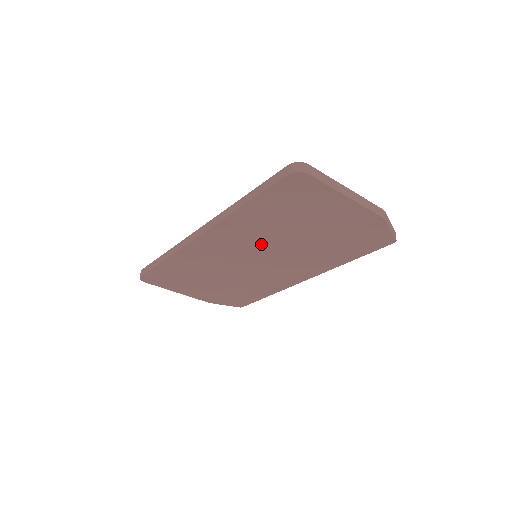
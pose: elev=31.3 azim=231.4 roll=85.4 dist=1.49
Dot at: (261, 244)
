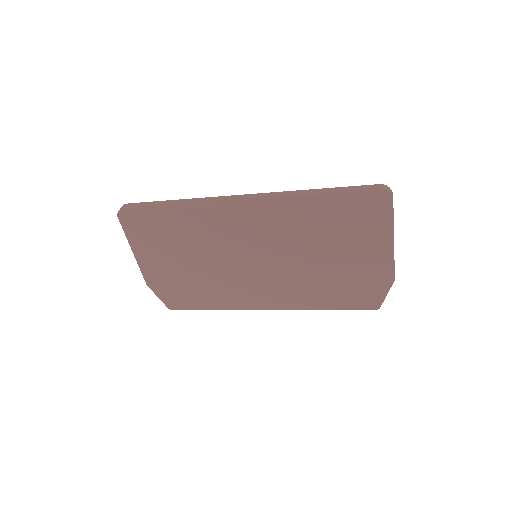
Dot at: (280, 244)
